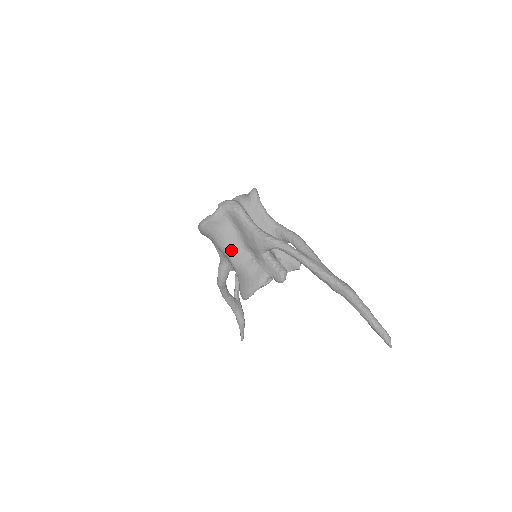
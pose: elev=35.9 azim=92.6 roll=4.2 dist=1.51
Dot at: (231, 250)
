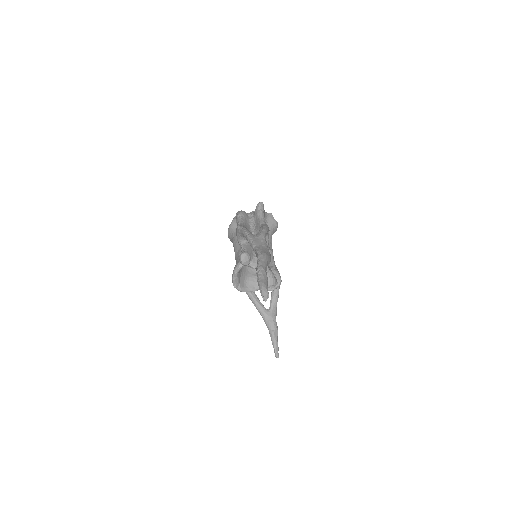
Dot at: (236, 249)
